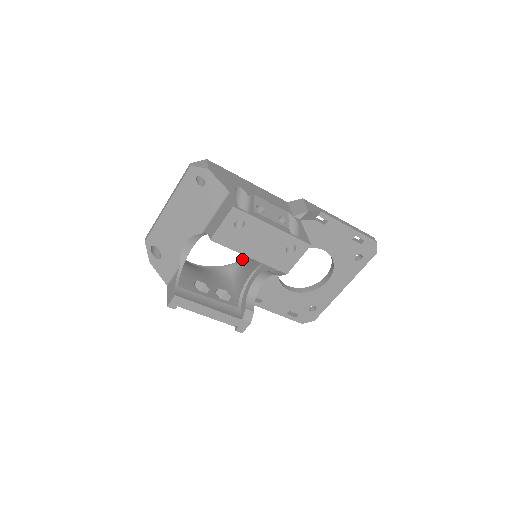
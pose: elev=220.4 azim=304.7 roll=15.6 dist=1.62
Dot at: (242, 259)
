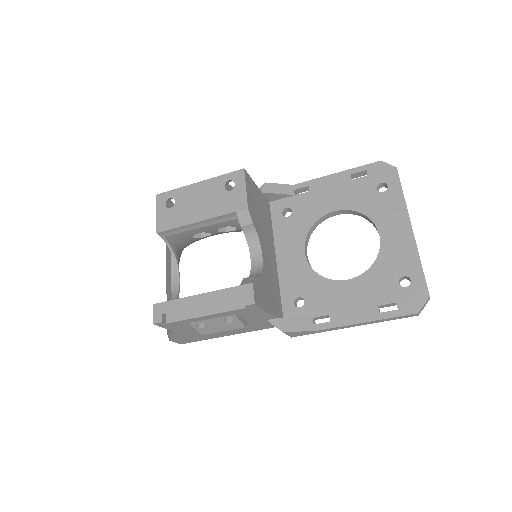
Dot at: occluded
